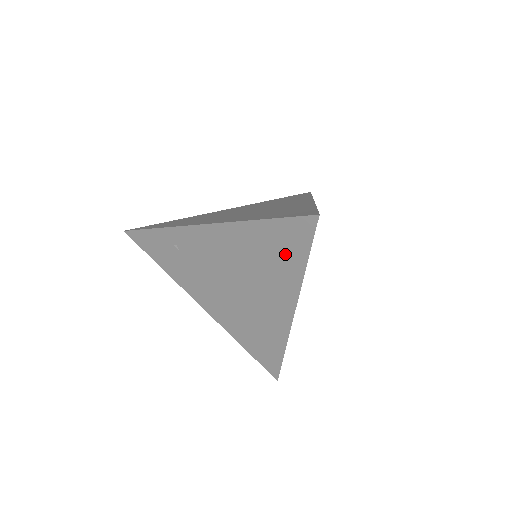
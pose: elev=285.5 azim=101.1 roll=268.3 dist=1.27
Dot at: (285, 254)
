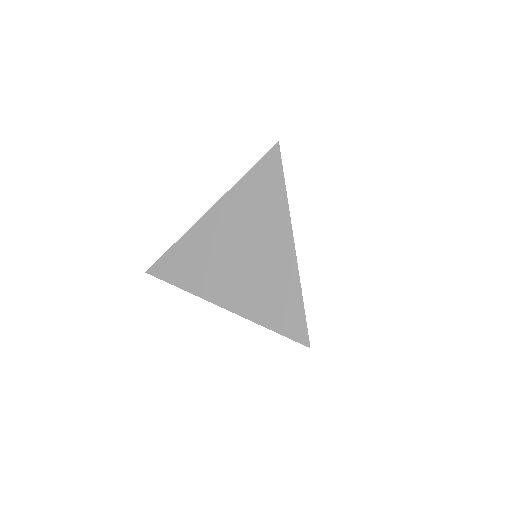
Dot at: occluded
